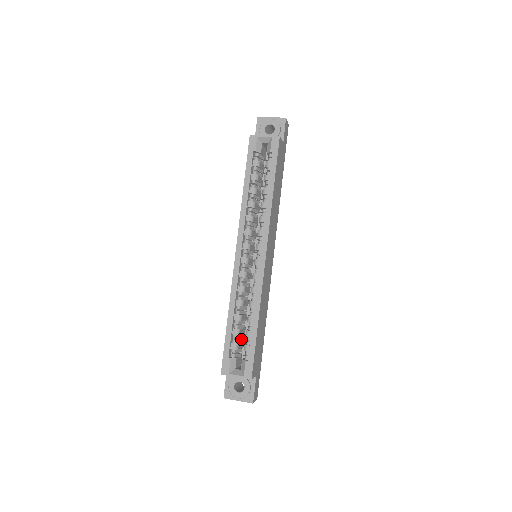
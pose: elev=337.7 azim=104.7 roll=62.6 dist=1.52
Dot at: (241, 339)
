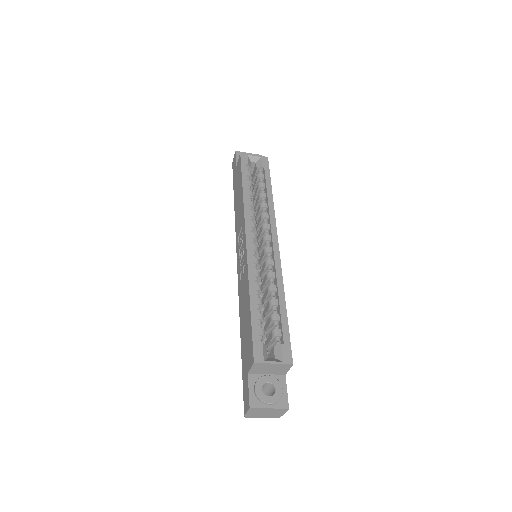
Dot at: occluded
